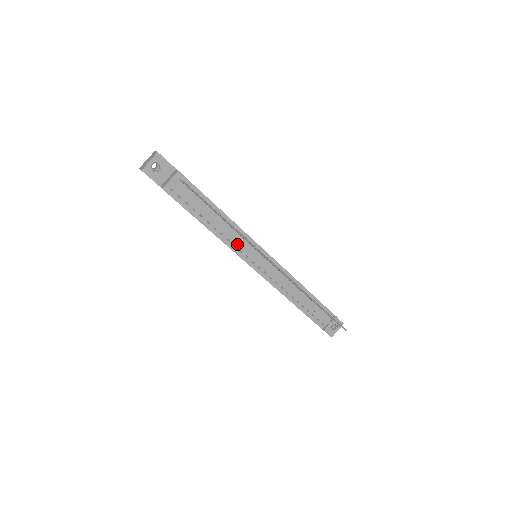
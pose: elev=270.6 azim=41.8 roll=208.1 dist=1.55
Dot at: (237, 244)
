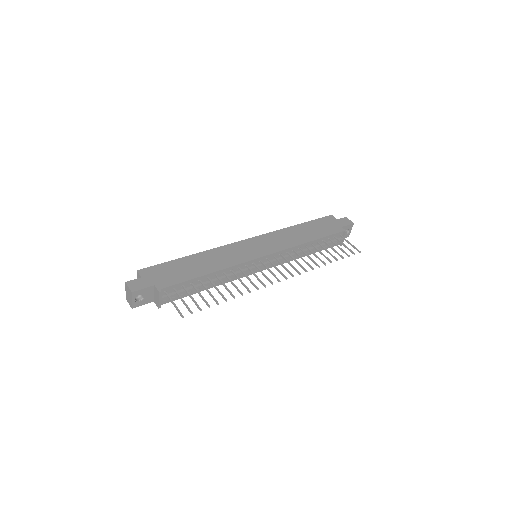
Dot at: (238, 274)
